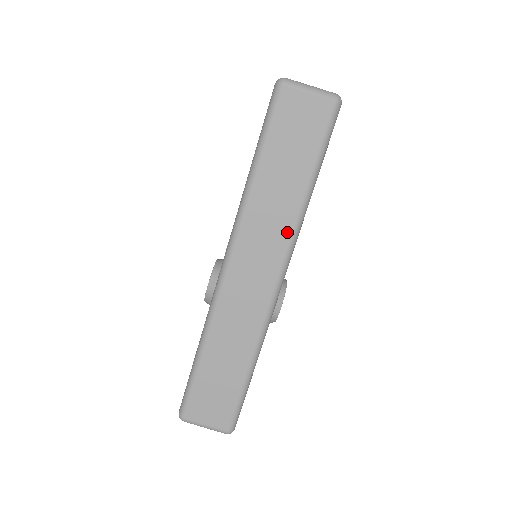
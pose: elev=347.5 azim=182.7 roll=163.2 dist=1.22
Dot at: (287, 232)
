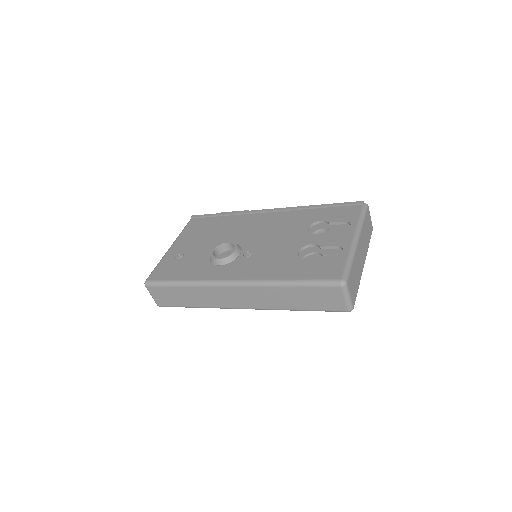
Dot at: (269, 307)
